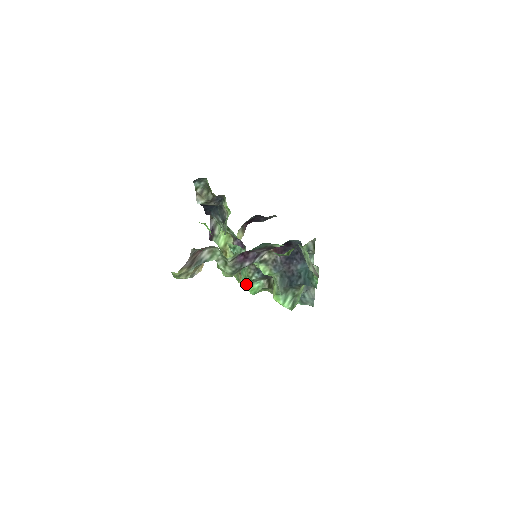
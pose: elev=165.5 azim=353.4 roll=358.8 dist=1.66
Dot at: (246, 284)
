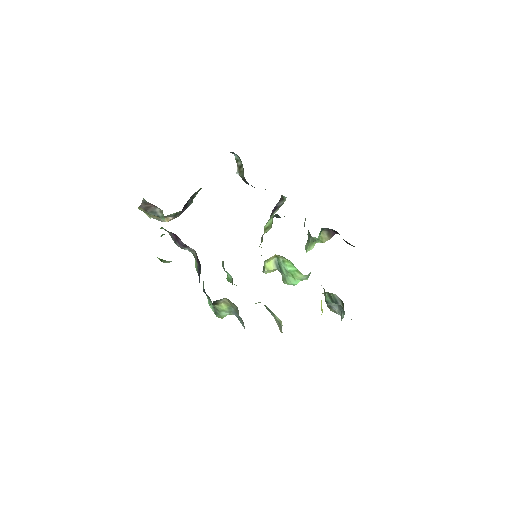
Dot at: occluded
